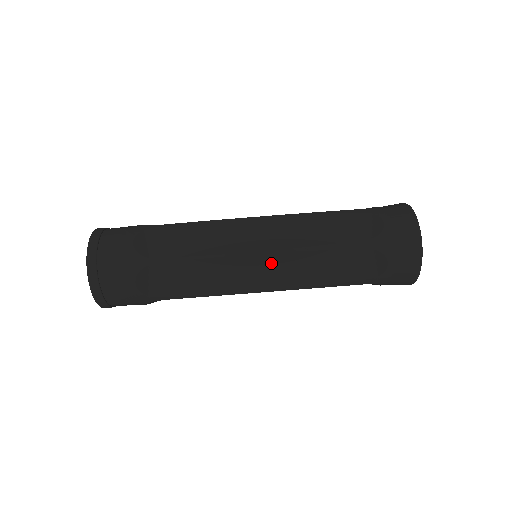
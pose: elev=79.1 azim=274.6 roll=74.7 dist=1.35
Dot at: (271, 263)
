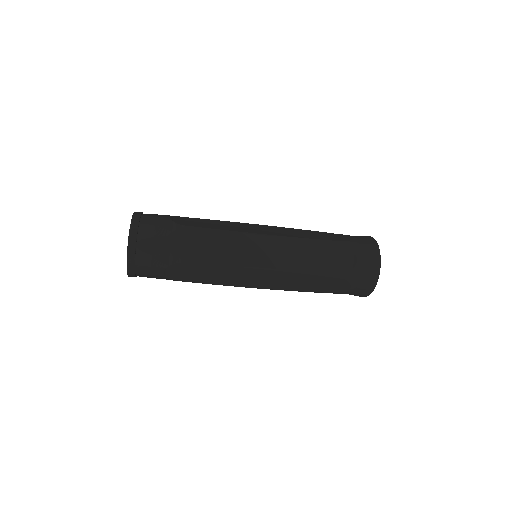
Dot at: (269, 275)
